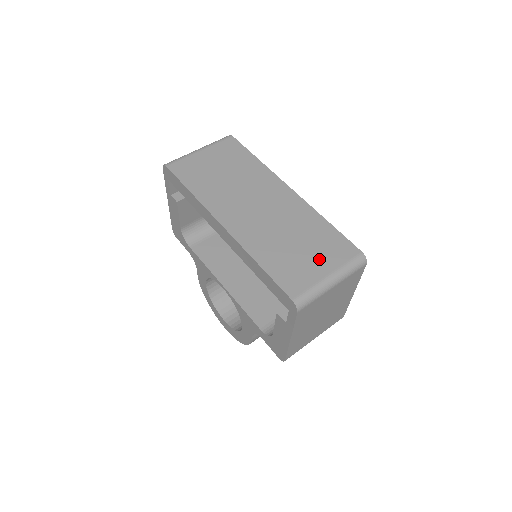
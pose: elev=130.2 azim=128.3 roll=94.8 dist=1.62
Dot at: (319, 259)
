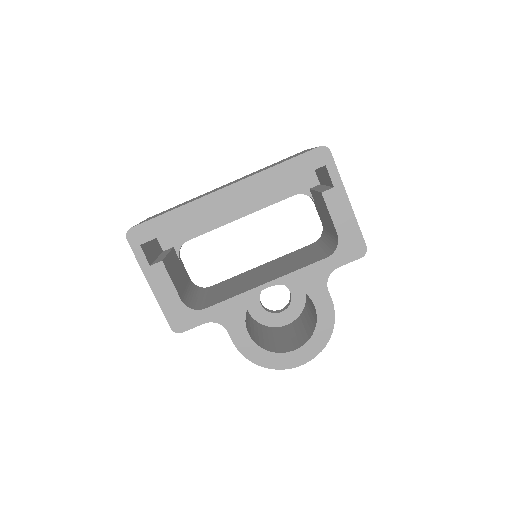
Dot at: occluded
